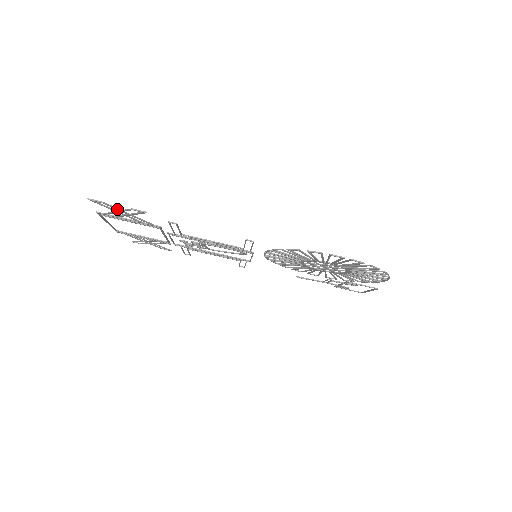
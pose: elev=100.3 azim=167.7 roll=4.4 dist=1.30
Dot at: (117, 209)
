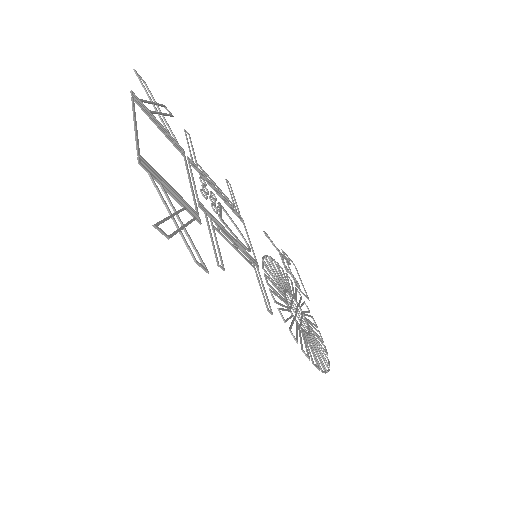
Dot at: (176, 233)
